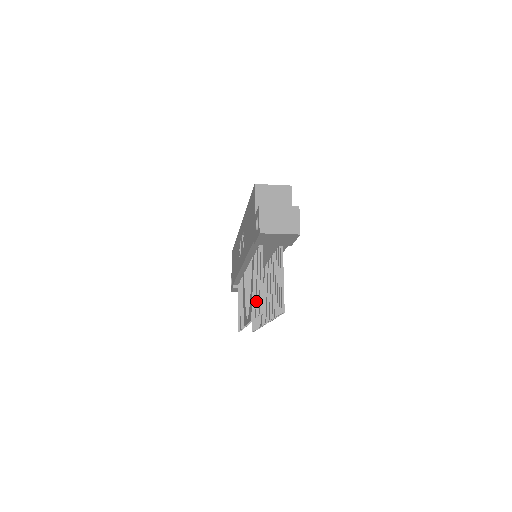
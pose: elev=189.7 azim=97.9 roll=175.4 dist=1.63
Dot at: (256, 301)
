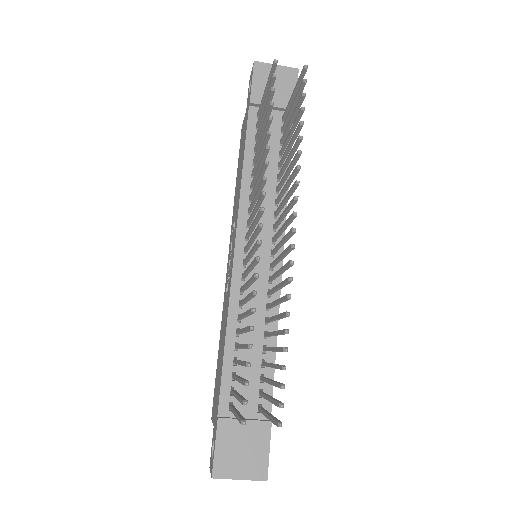
Dot at: (265, 116)
